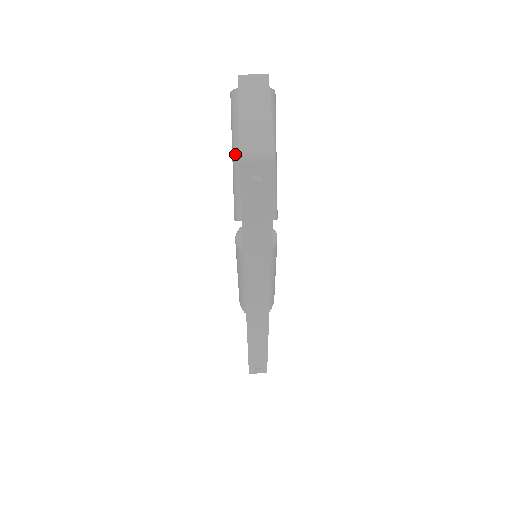
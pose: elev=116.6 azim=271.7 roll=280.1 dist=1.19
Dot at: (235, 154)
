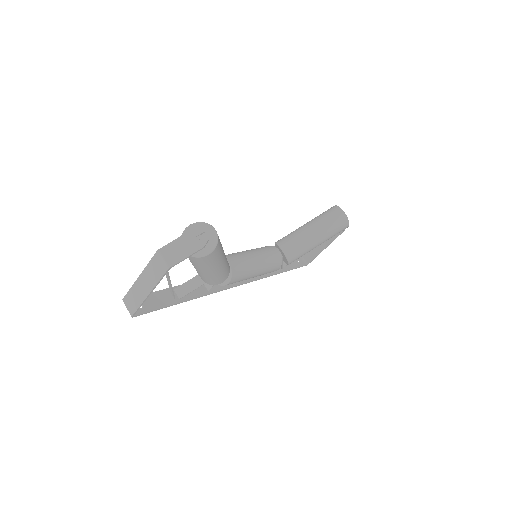
Dot at: occluded
